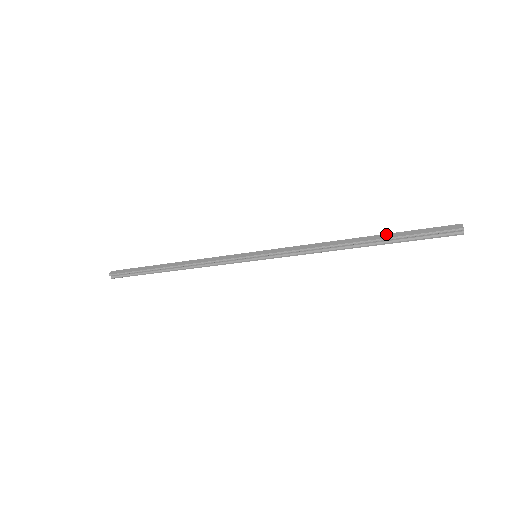
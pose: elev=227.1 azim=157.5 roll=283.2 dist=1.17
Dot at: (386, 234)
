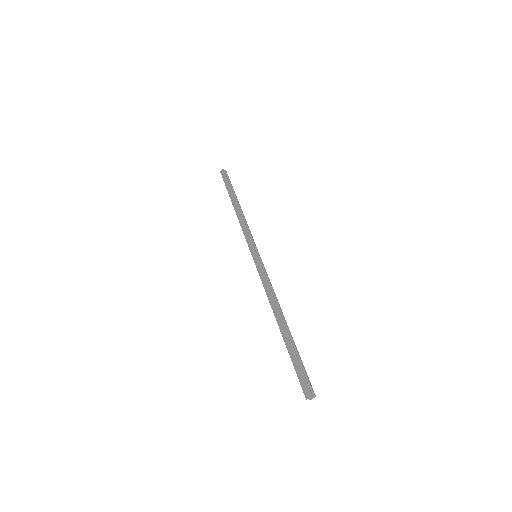
Dot at: (288, 340)
